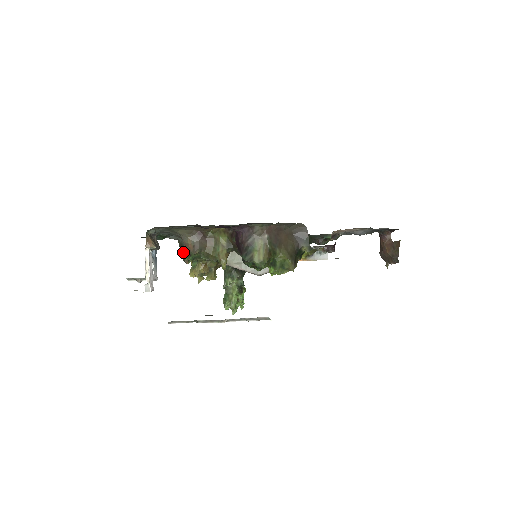
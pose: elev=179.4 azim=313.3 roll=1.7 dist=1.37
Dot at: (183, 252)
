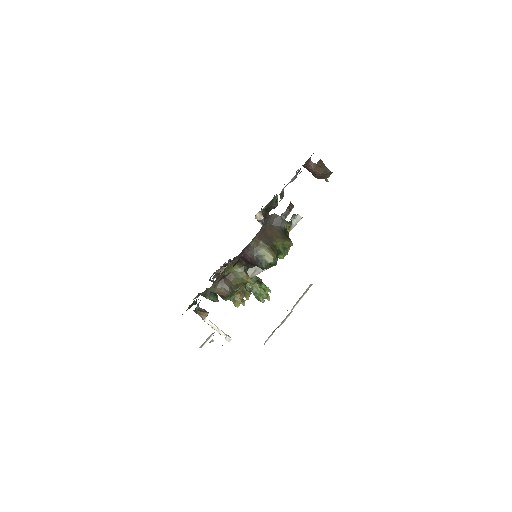
Dot at: (210, 298)
